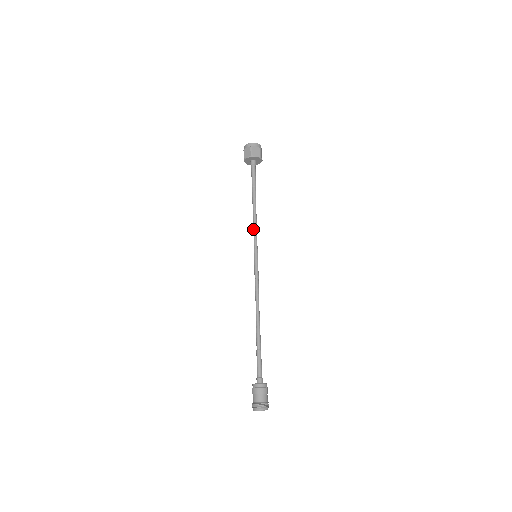
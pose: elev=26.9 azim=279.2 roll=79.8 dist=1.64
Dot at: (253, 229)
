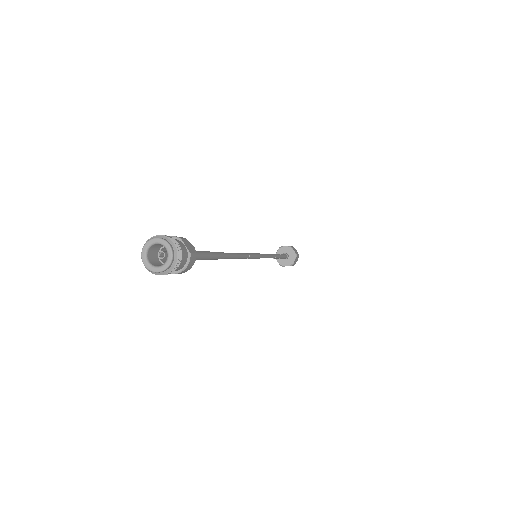
Dot at: occluded
